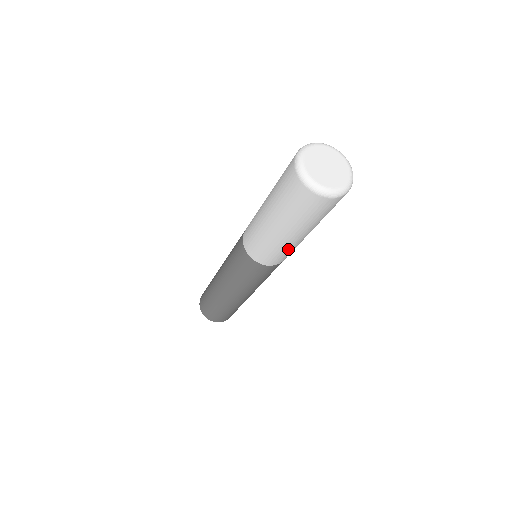
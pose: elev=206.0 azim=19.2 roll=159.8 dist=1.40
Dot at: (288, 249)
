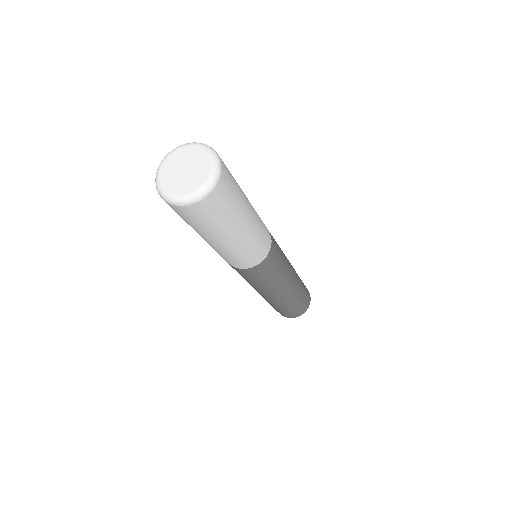
Dot at: (259, 231)
